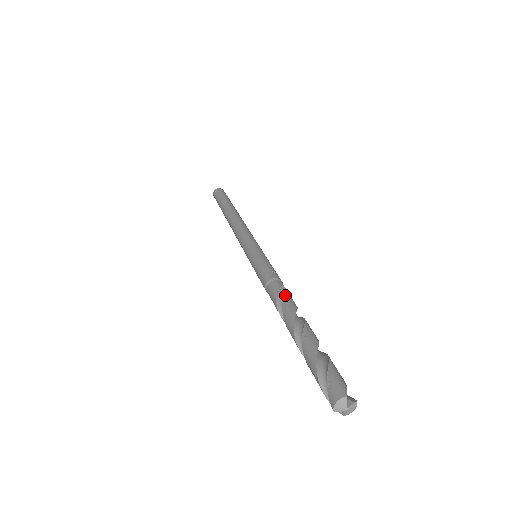
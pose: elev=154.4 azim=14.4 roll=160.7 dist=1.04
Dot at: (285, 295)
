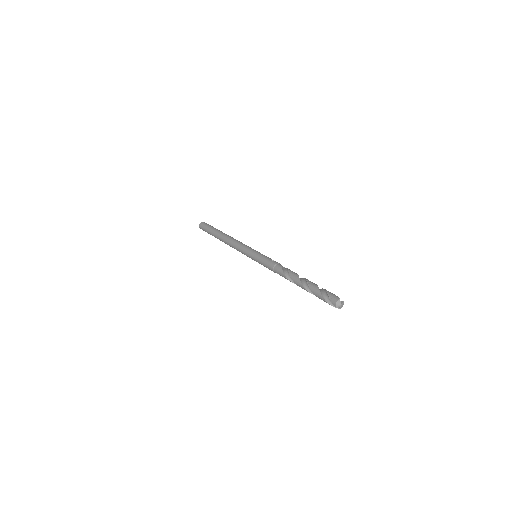
Dot at: (288, 269)
